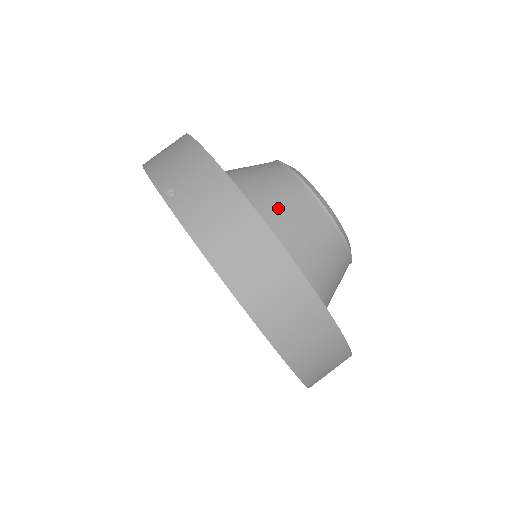
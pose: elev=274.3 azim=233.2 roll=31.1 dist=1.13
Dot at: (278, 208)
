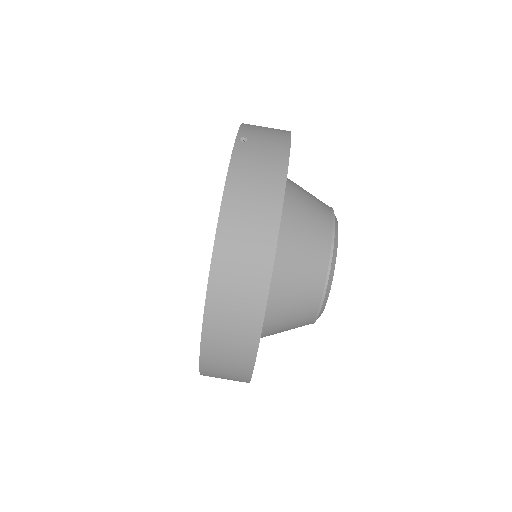
Dot at: (301, 222)
